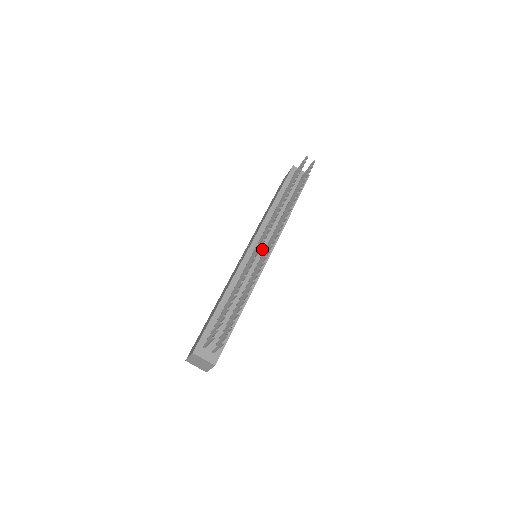
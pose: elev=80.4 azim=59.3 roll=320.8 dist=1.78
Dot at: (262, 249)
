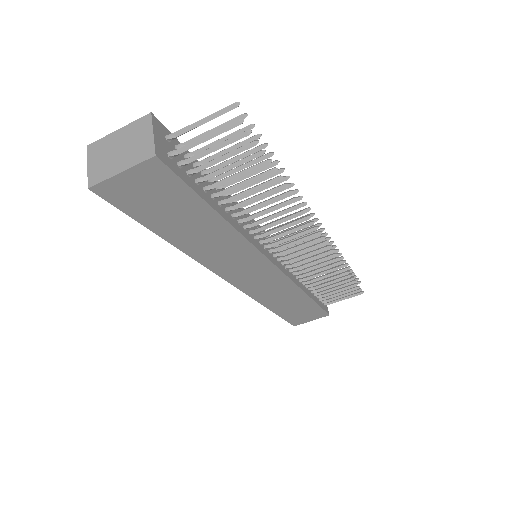
Dot at: (275, 253)
